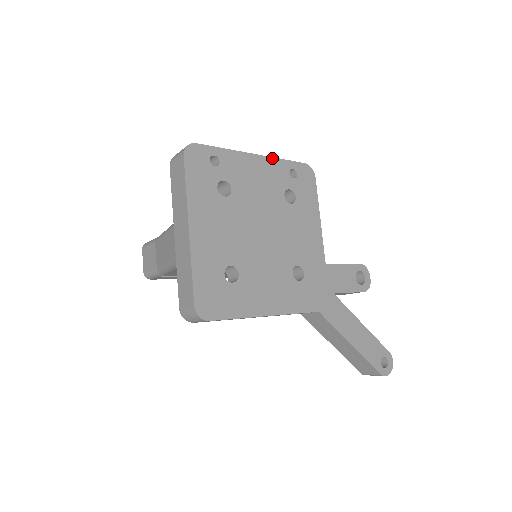
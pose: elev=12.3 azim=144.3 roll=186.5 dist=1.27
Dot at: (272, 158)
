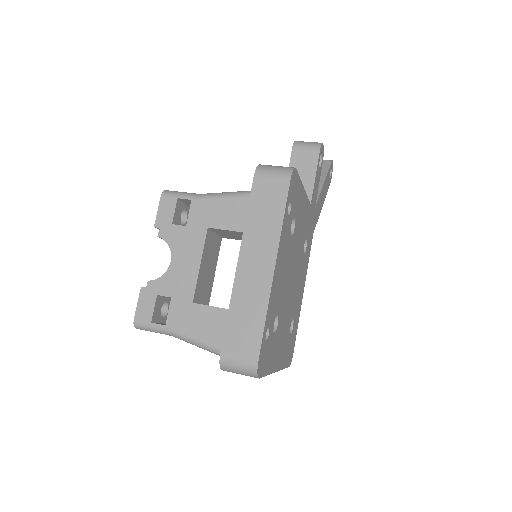
Dot at: (280, 239)
